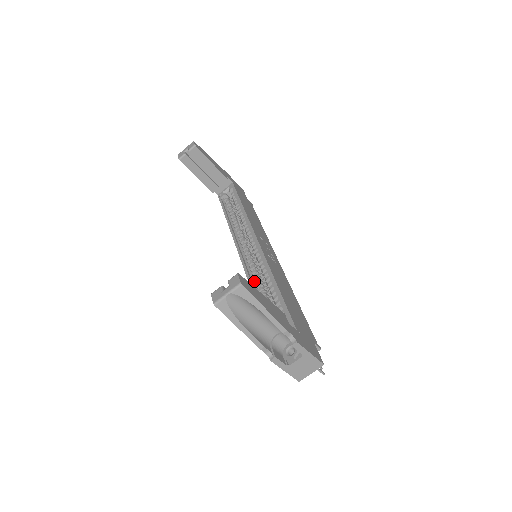
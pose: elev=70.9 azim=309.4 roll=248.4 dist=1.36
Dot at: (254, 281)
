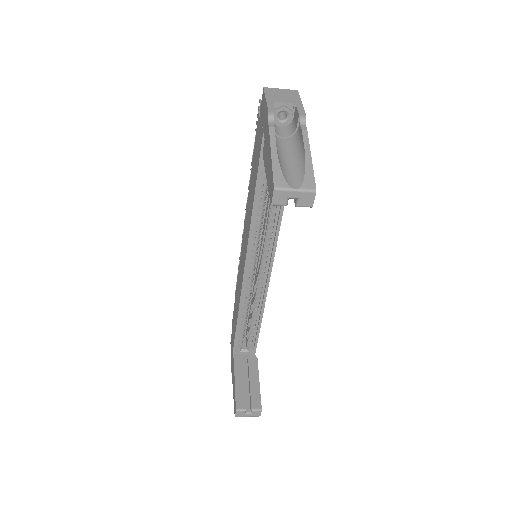
Dot at: (244, 300)
